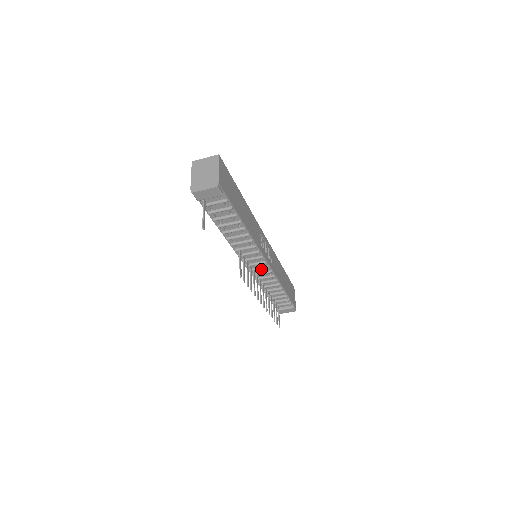
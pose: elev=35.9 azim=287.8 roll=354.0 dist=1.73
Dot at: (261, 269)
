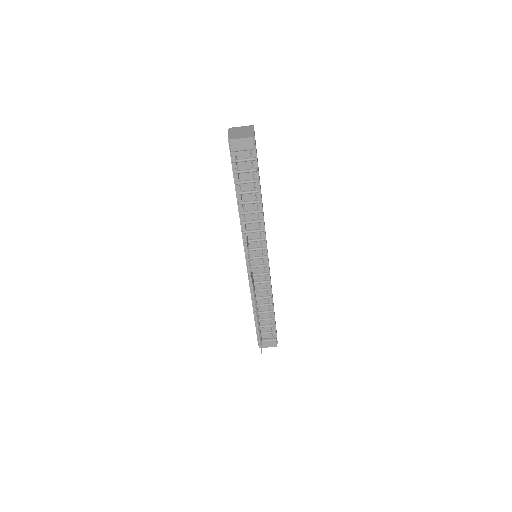
Dot at: (259, 269)
